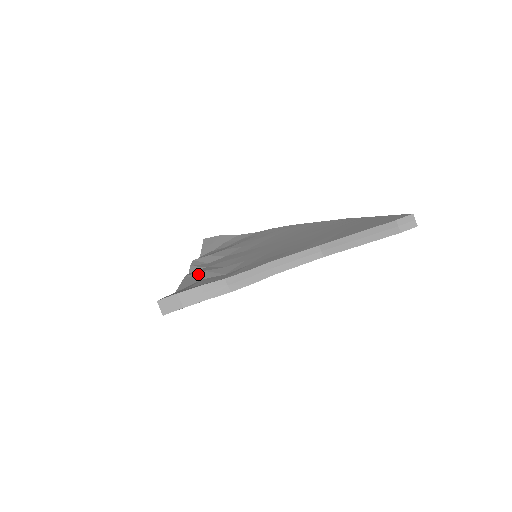
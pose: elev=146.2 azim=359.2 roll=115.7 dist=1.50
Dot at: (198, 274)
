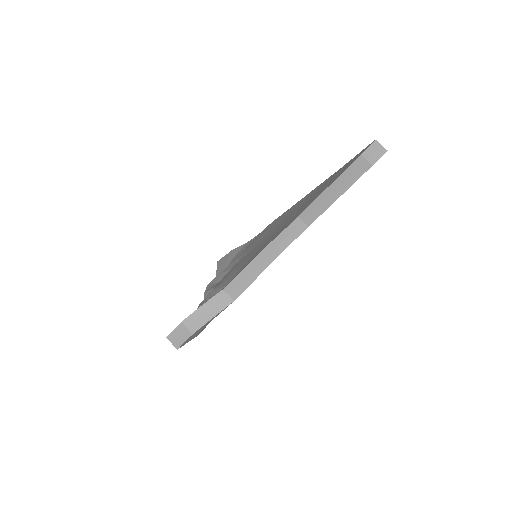
Dot at: (207, 296)
